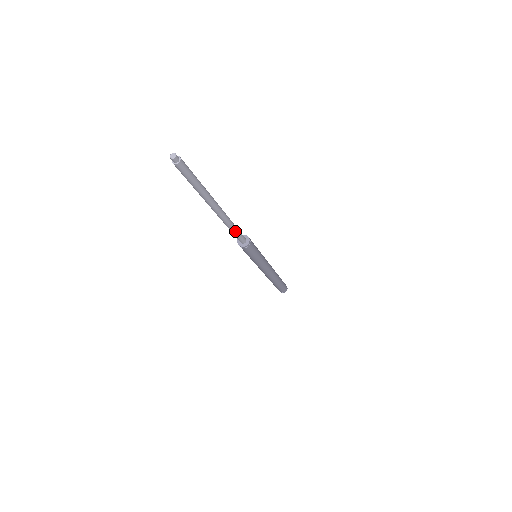
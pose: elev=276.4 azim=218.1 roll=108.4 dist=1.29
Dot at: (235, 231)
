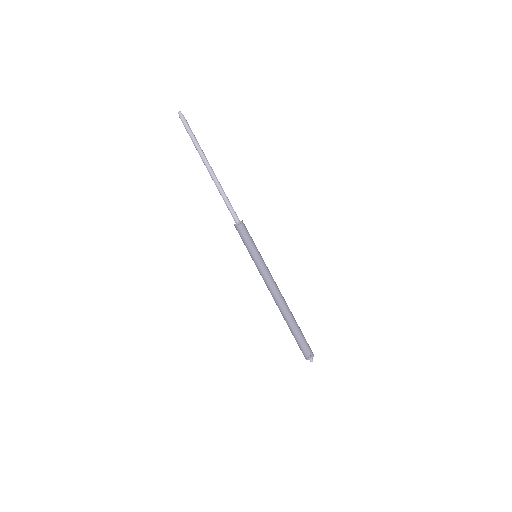
Dot at: (226, 200)
